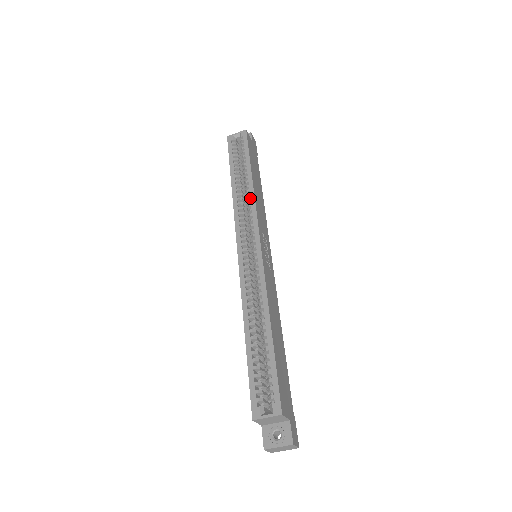
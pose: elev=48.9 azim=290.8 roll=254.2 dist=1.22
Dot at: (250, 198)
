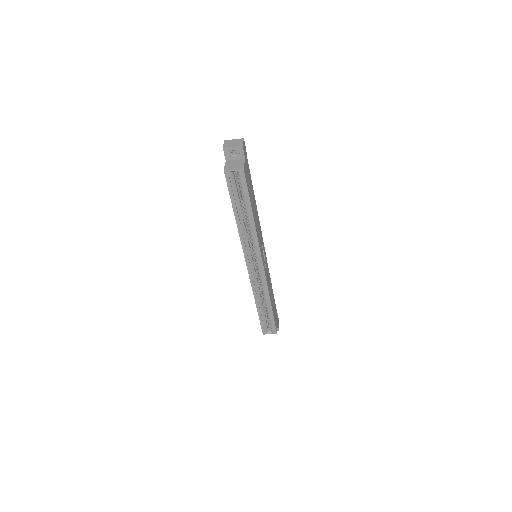
Dot at: (253, 236)
